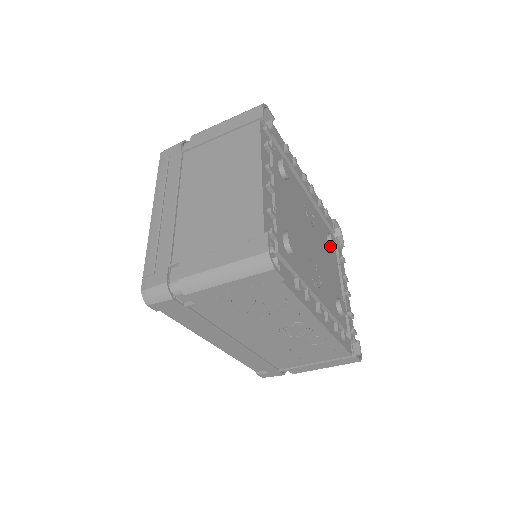
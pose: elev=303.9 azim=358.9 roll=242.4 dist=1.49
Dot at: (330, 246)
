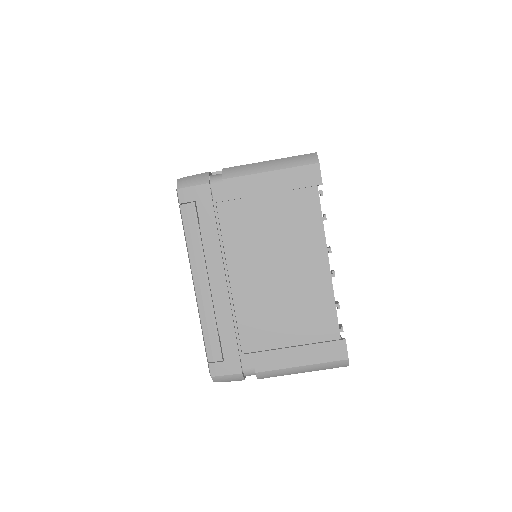
Dot at: occluded
